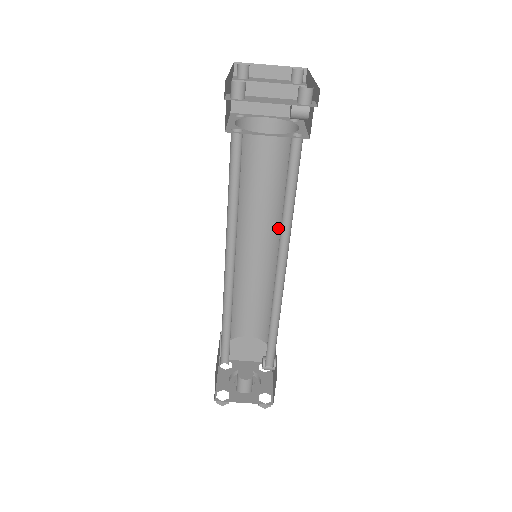
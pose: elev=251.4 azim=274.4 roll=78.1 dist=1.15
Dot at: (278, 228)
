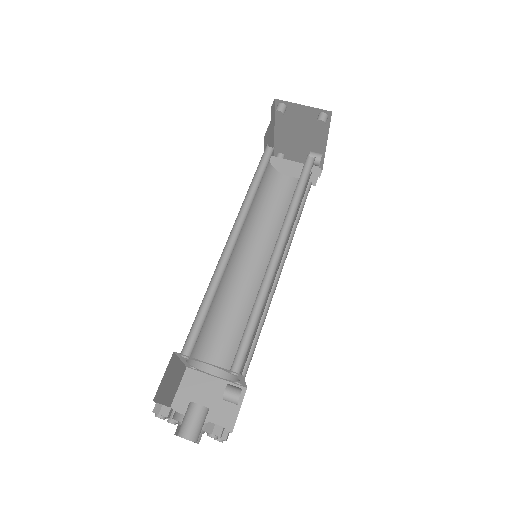
Dot at: occluded
